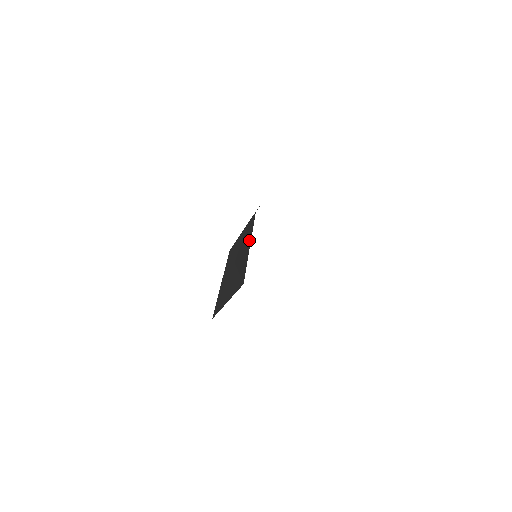
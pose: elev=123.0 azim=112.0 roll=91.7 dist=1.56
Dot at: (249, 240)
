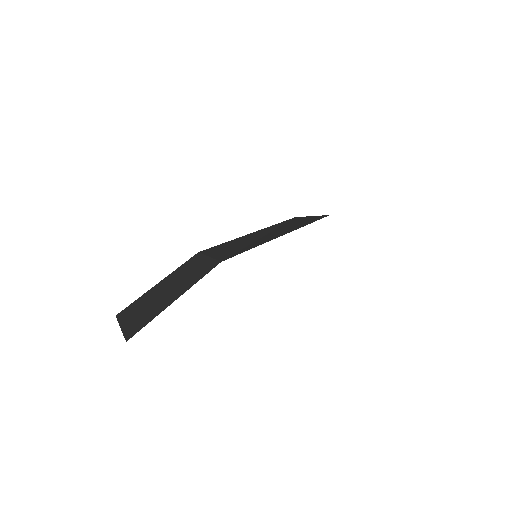
Dot at: (184, 290)
